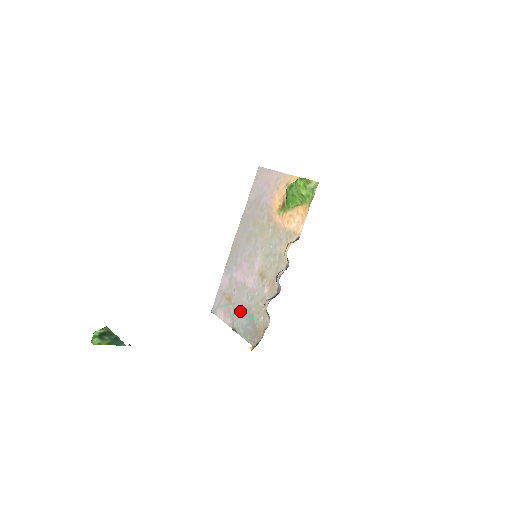
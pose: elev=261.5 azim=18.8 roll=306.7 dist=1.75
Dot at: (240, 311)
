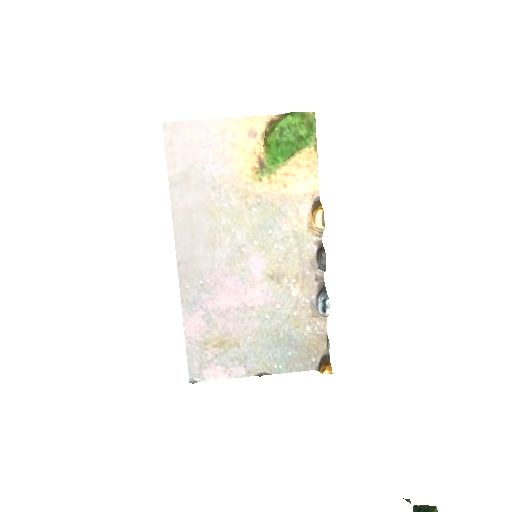
Dot at: (259, 345)
